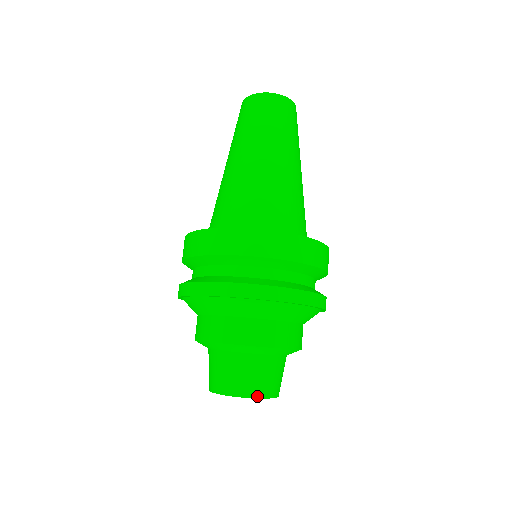
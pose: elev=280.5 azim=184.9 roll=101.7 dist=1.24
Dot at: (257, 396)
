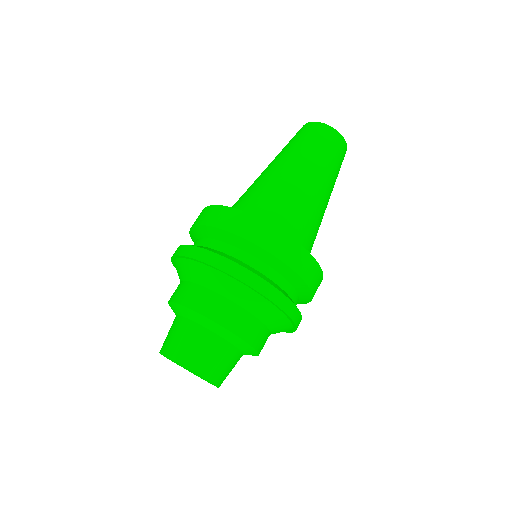
Dot at: (193, 369)
